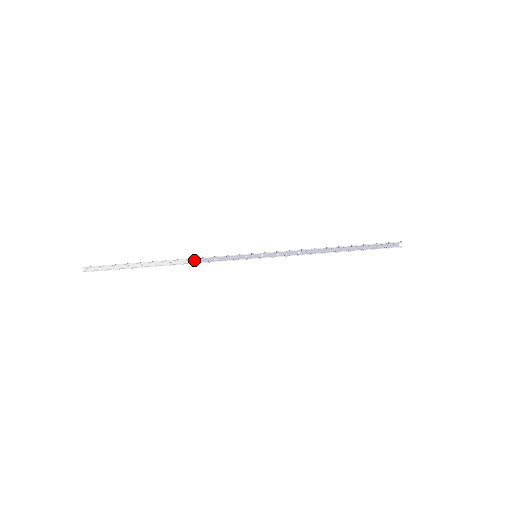
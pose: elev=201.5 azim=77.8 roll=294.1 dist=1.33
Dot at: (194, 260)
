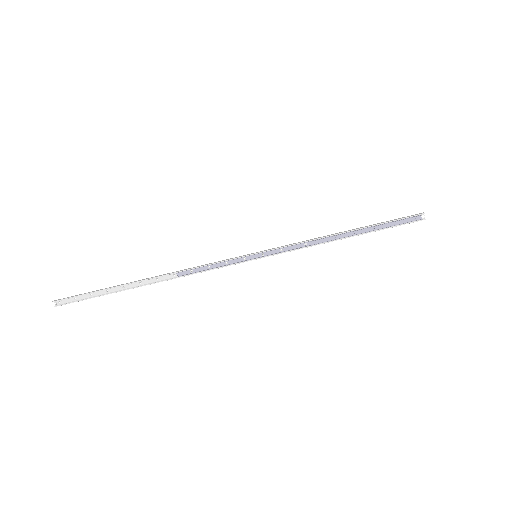
Dot at: (184, 272)
